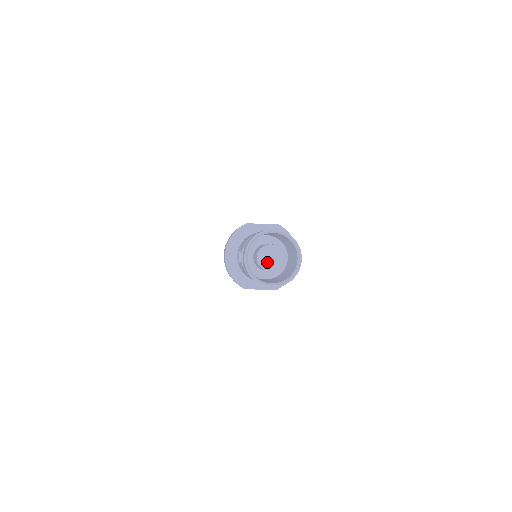
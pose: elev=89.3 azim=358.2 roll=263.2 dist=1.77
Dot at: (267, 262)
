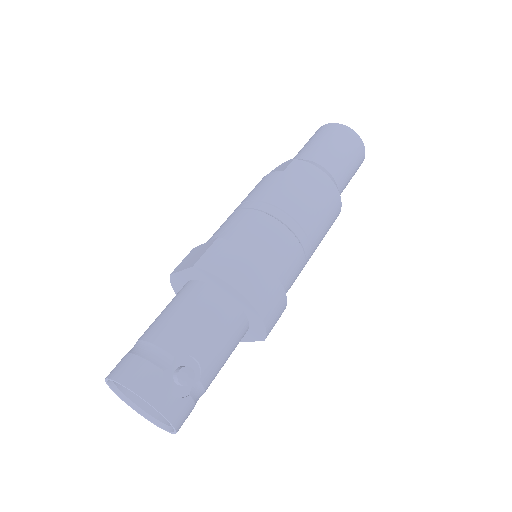
Dot at: occluded
